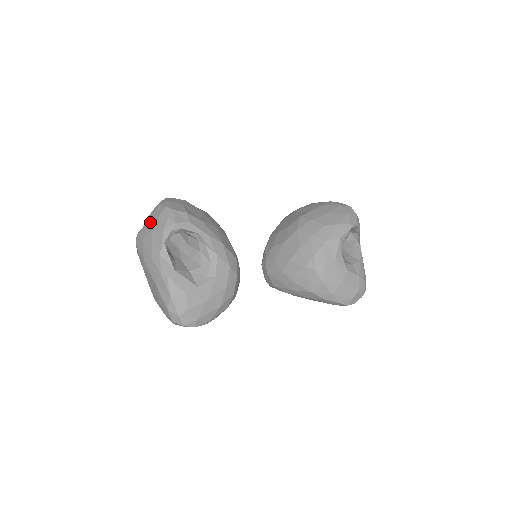
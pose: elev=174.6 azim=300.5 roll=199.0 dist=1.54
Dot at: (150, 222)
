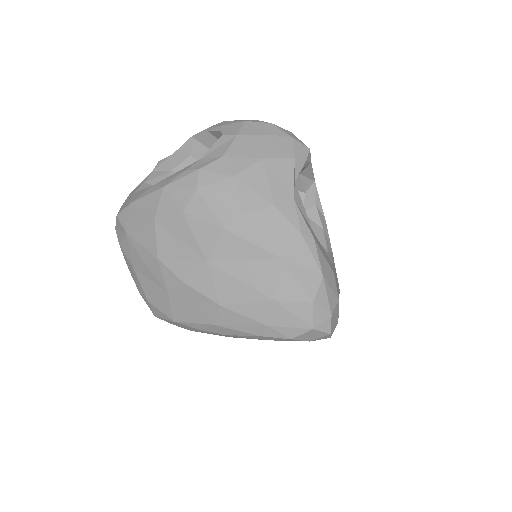
Dot at: (244, 146)
